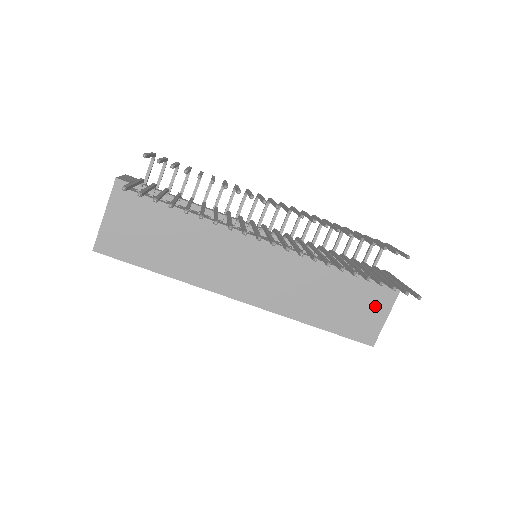
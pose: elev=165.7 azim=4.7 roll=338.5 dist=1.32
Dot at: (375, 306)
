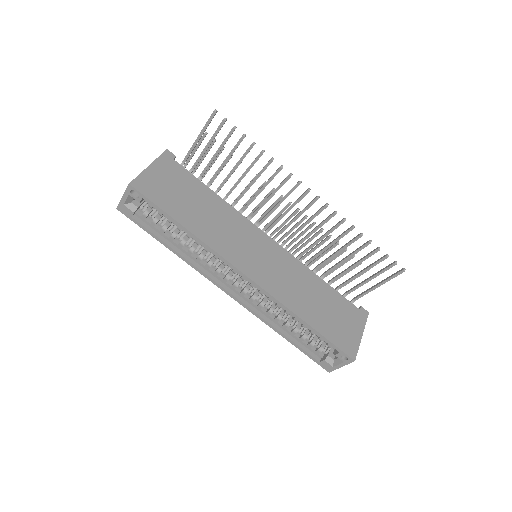
Dot at: (352, 323)
